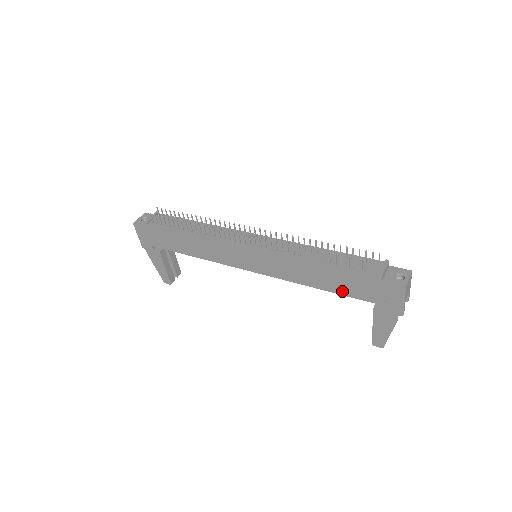
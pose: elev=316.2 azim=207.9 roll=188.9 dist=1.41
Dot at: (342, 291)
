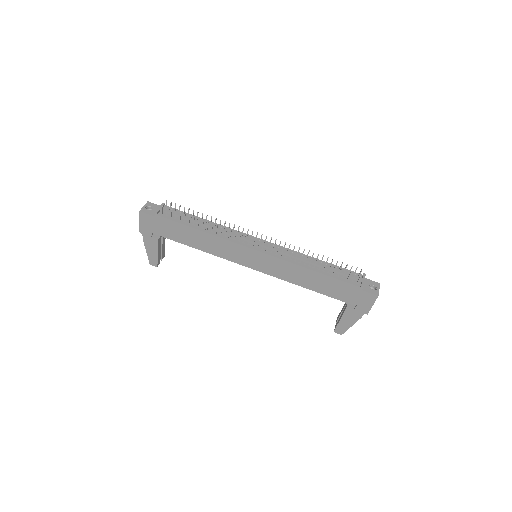
Dot at: (326, 293)
